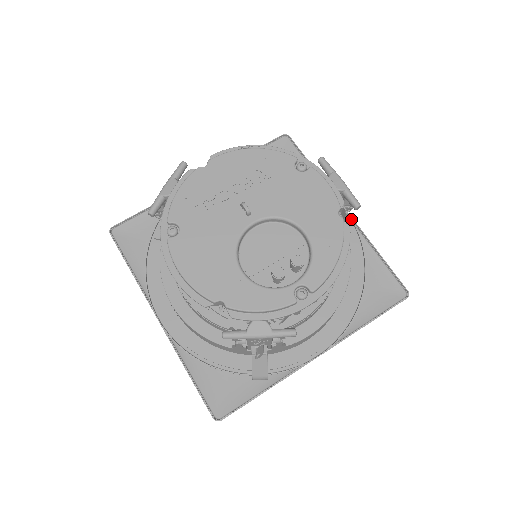
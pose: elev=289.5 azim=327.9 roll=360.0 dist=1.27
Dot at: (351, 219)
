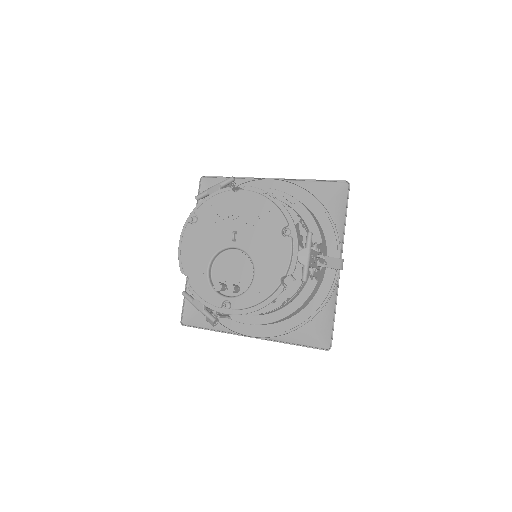
Dot at: (338, 275)
